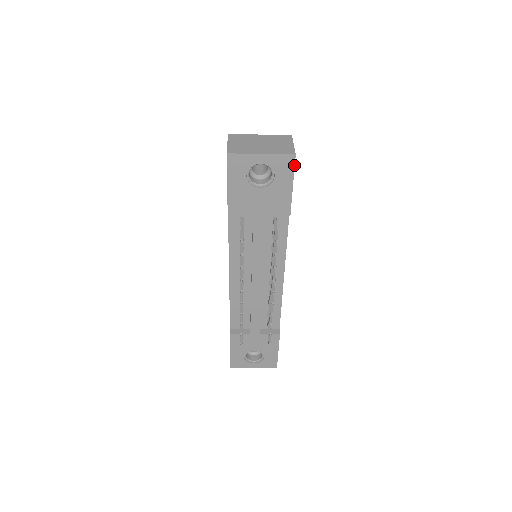
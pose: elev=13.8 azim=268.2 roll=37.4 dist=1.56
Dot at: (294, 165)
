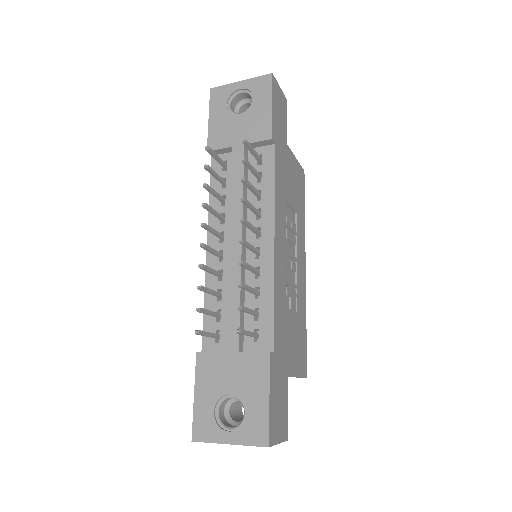
Dot at: (272, 84)
